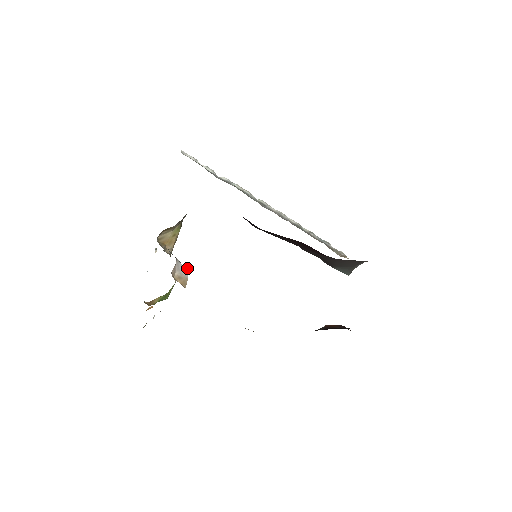
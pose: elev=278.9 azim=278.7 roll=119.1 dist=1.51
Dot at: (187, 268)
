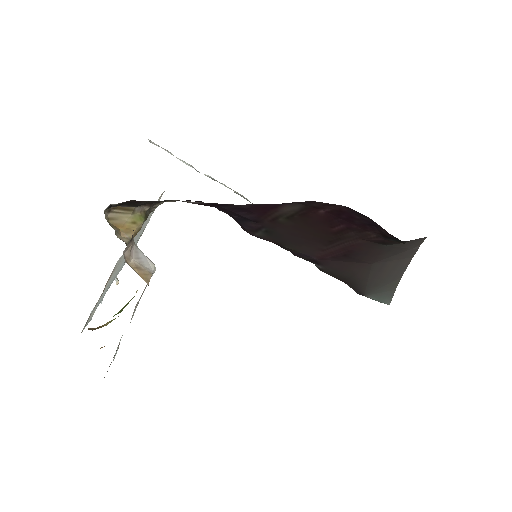
Dot at: occluded
